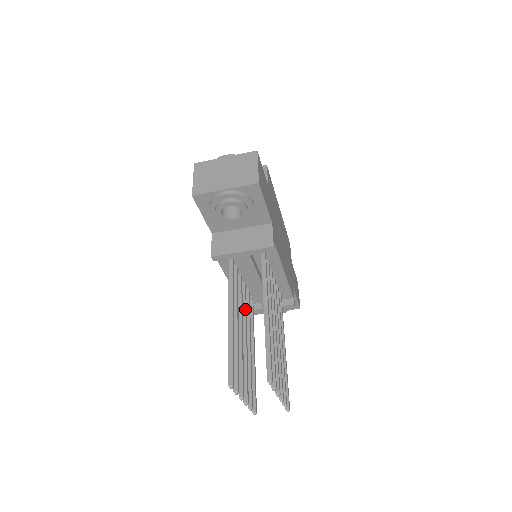
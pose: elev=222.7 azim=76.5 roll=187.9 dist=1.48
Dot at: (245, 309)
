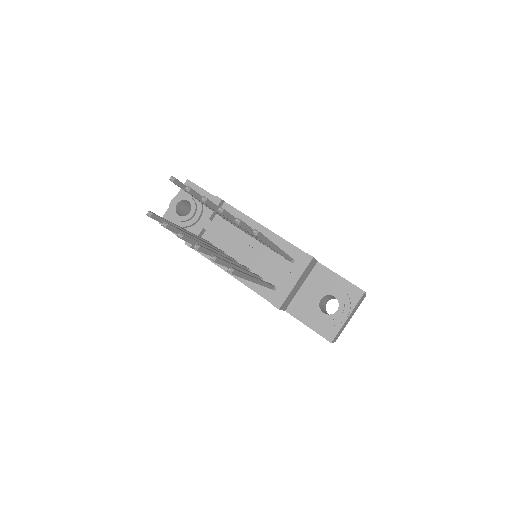
Dot at: occluded
